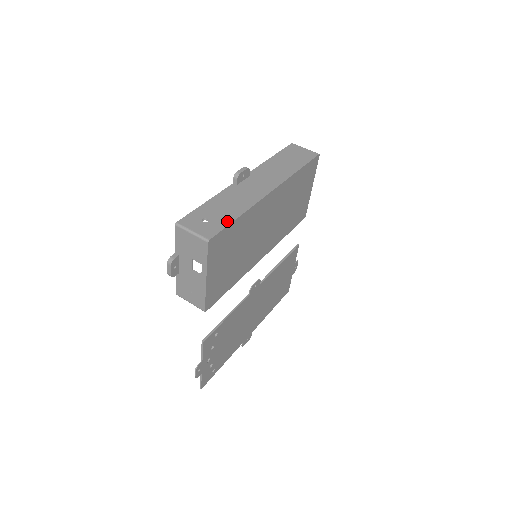
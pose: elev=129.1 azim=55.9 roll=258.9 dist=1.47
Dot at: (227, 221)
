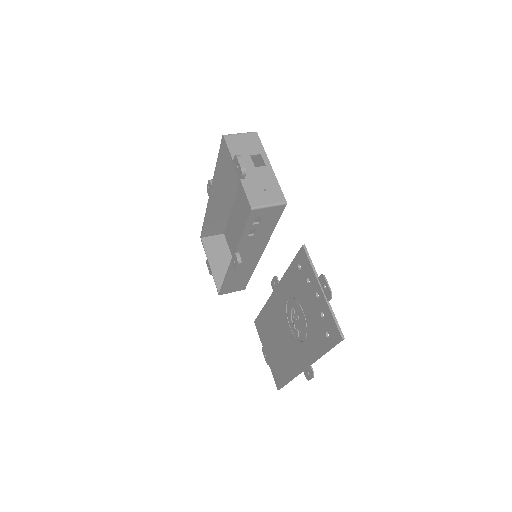
Dot at: occluded
